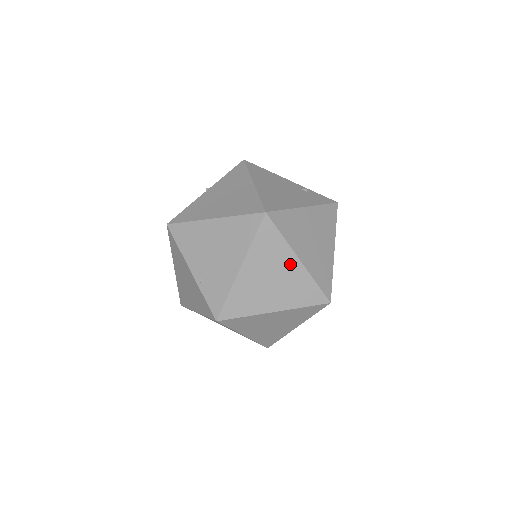
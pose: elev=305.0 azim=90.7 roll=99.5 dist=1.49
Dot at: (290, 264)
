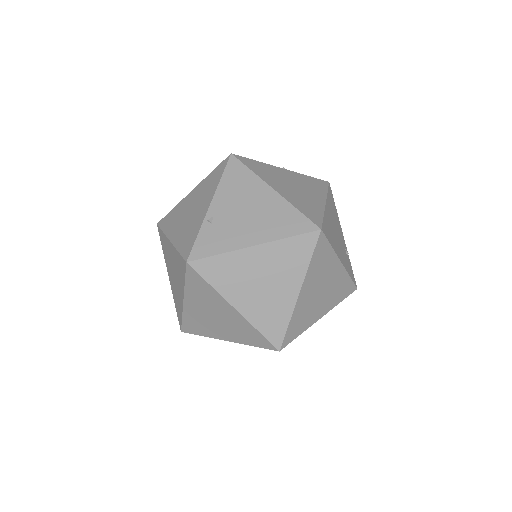
Dot at: (289, 287)
